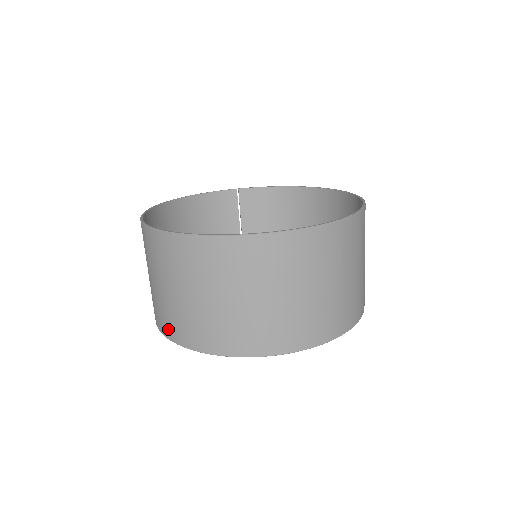
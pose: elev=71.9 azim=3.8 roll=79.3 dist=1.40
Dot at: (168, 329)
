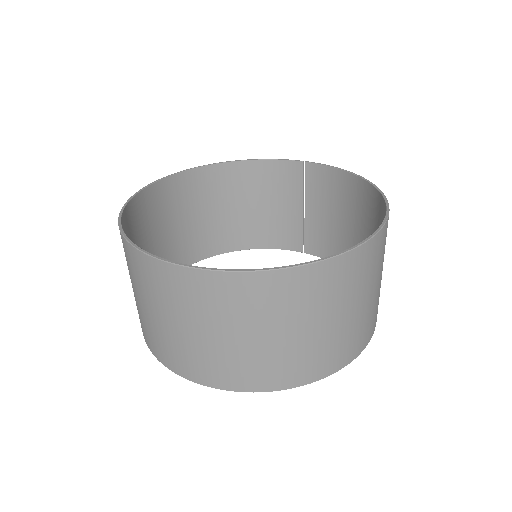
Dot at: occluded
